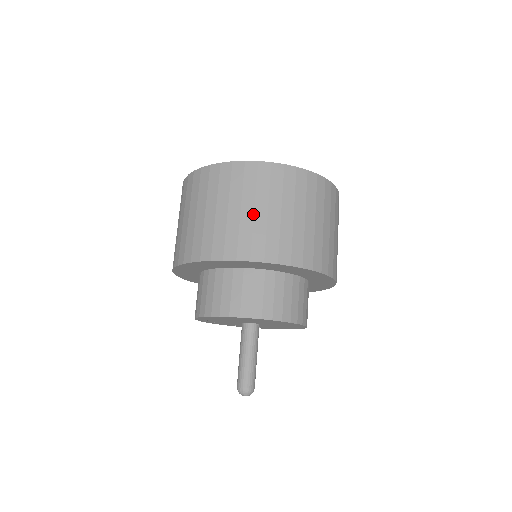
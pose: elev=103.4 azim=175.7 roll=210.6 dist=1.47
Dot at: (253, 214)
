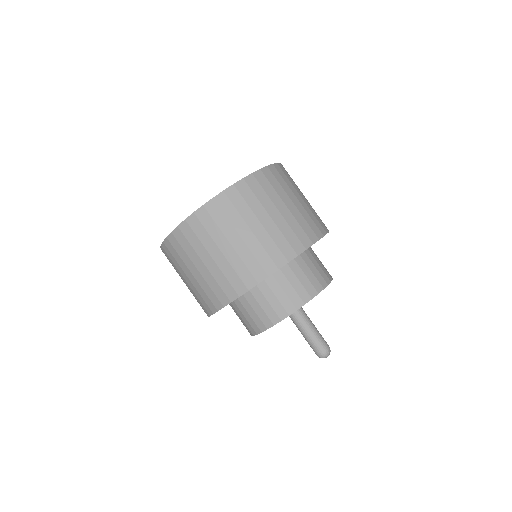
Dot at: (194, 278)
